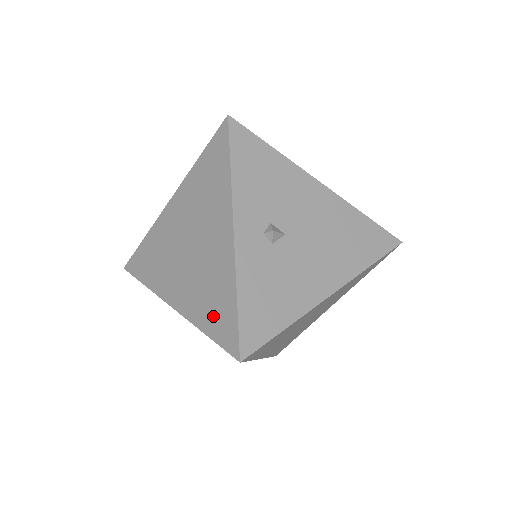
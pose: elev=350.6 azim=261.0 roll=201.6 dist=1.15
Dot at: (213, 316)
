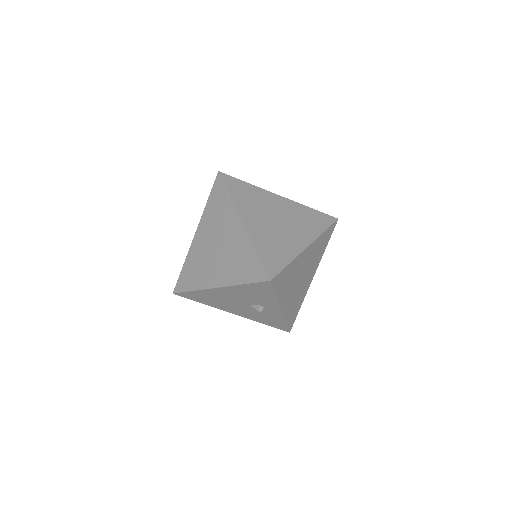
Dot at: occluded
